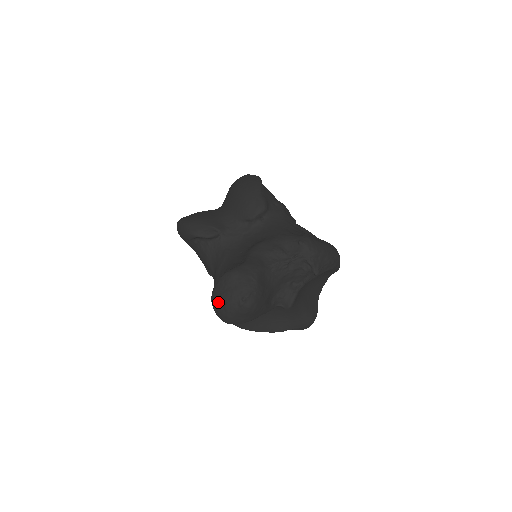
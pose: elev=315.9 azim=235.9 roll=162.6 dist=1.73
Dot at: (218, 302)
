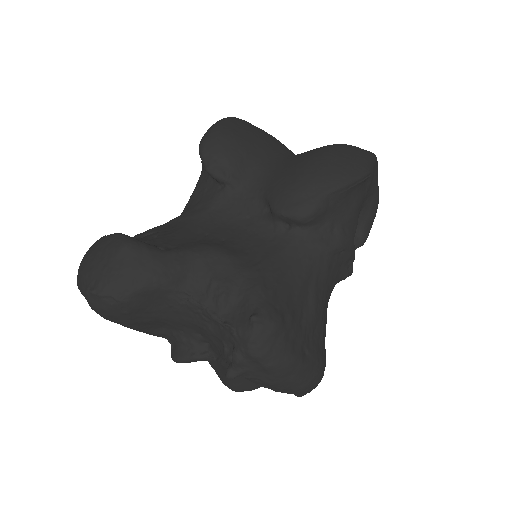
Dot at: (84, 255)
